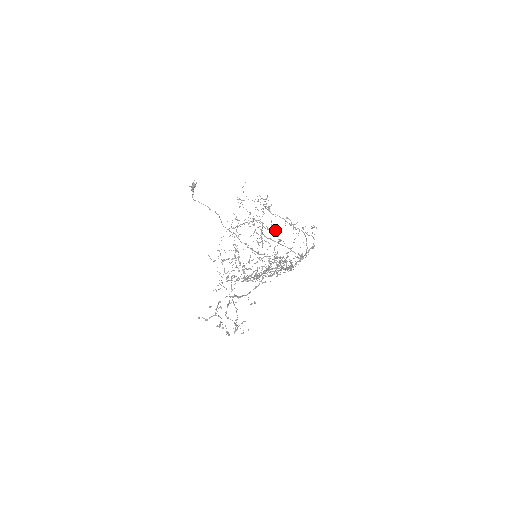
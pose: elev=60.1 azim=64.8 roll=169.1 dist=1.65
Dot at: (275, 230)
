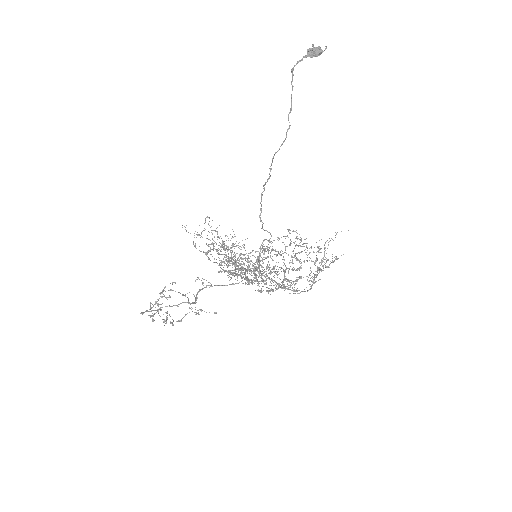
Dot at: occluded
